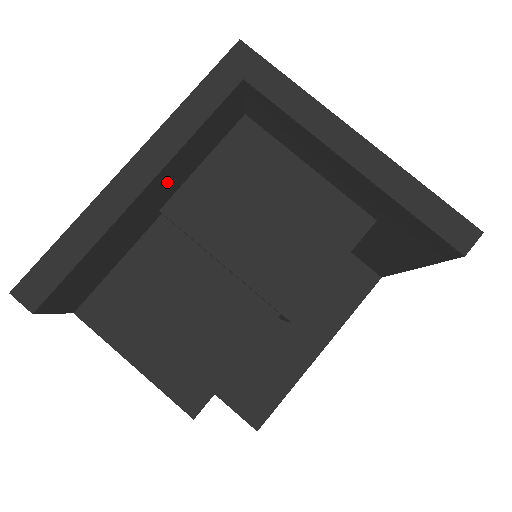
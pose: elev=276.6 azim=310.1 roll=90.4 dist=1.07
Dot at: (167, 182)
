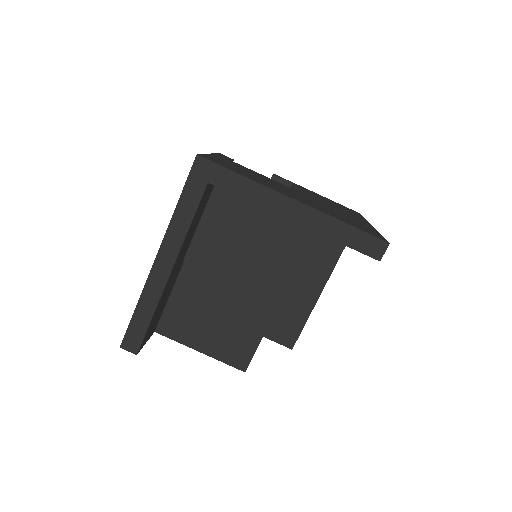
Dot at: (182, 253)
